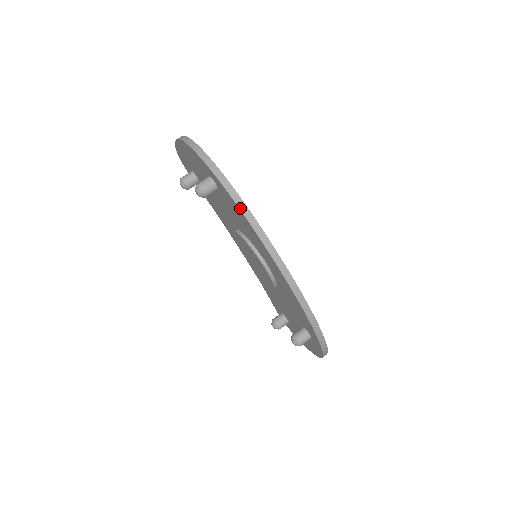
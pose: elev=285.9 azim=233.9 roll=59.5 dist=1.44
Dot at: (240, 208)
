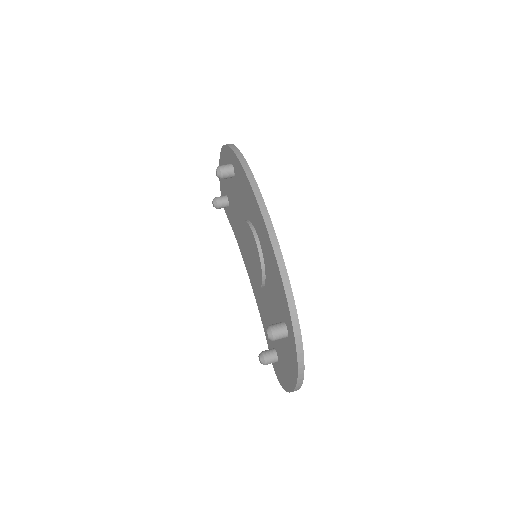
Dot at: (243, 166)
